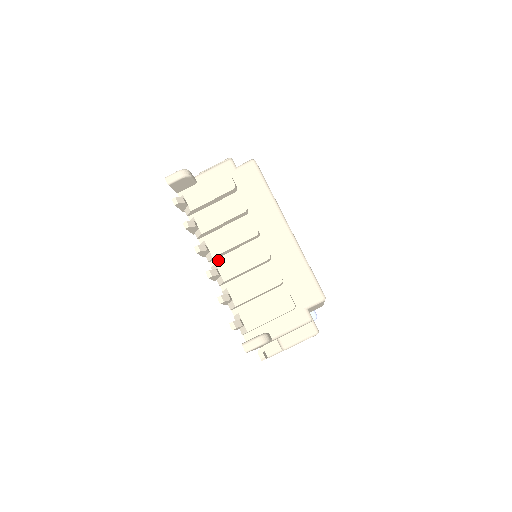
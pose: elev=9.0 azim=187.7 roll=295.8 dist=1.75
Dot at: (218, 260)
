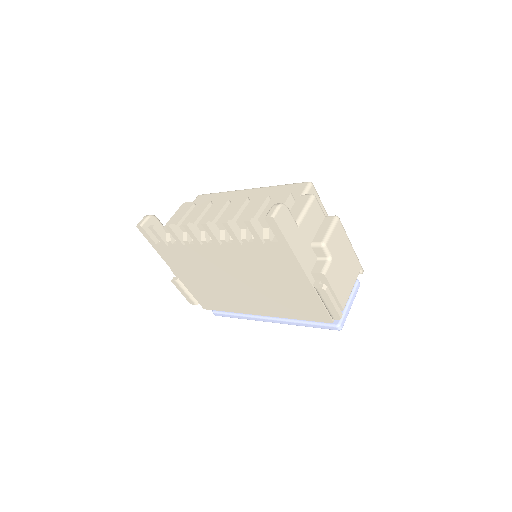
Dot at: occluded
